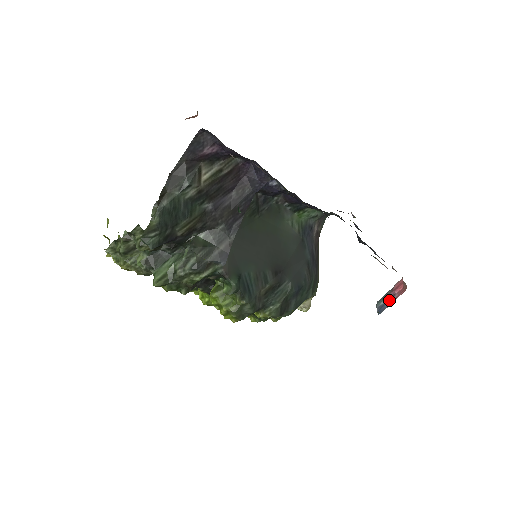
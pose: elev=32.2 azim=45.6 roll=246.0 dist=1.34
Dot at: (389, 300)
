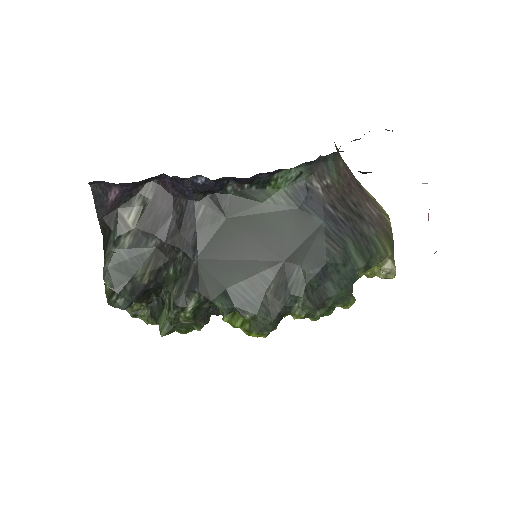
Dot at: occluded
